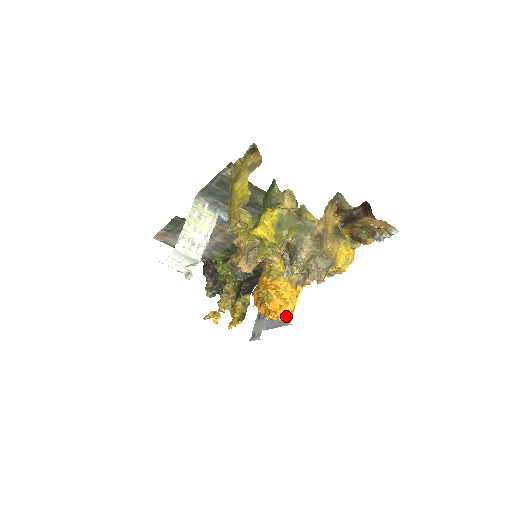
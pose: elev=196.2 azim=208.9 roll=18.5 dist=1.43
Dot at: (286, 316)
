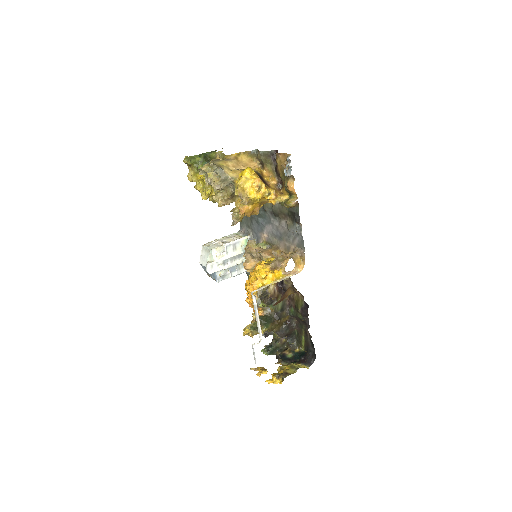
Dot at: (257, 295)
